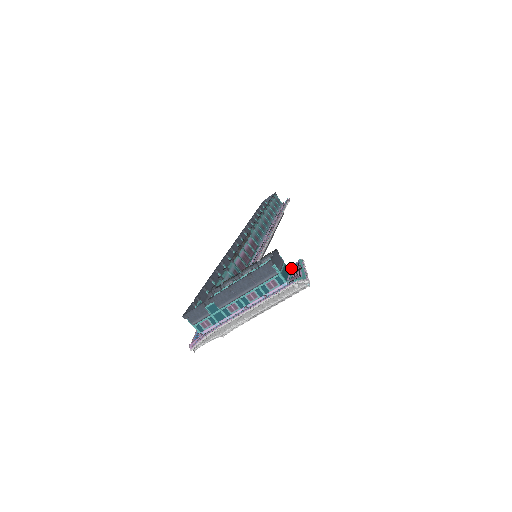
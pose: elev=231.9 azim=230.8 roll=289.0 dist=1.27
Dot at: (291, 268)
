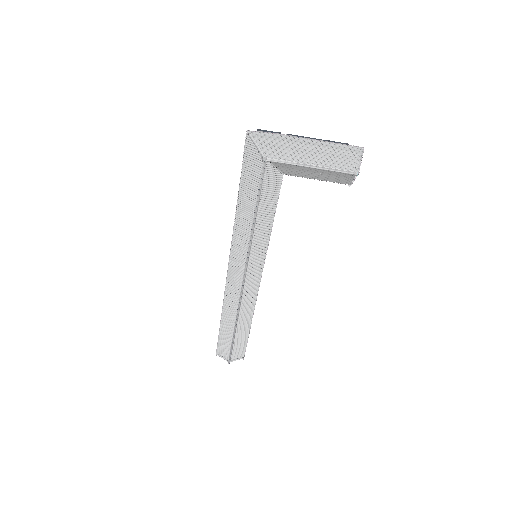
Dot at: (342, 178)
